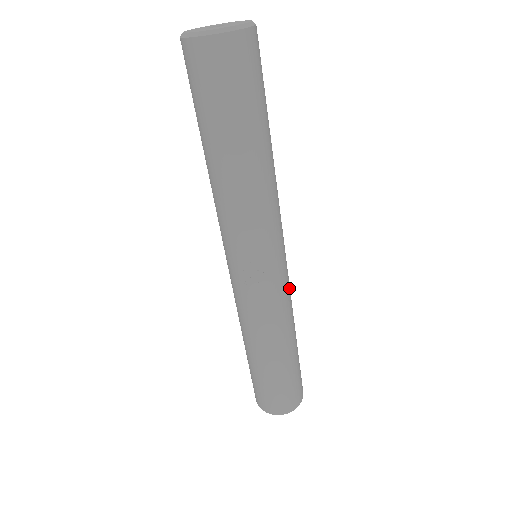
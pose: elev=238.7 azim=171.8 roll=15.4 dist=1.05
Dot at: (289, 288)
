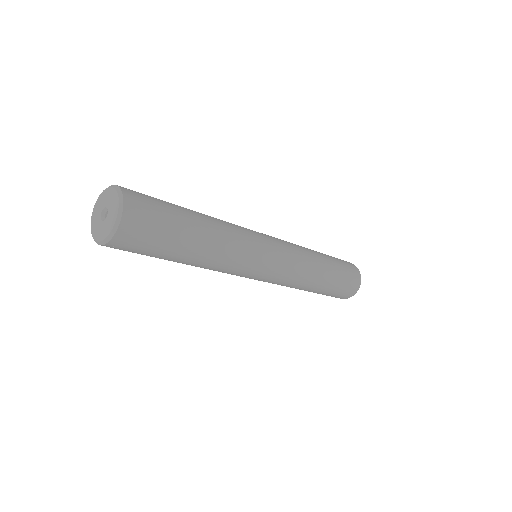
Dot at: (288, 276)
